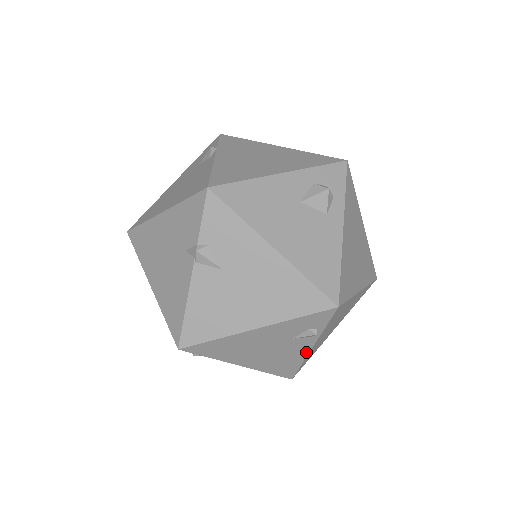
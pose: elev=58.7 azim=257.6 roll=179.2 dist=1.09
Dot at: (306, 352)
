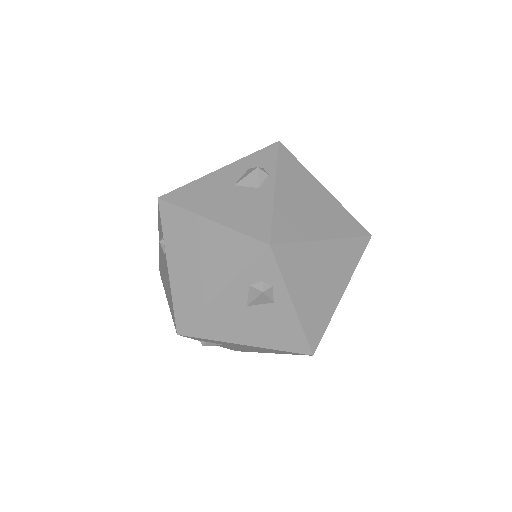
Dot at: occluded
